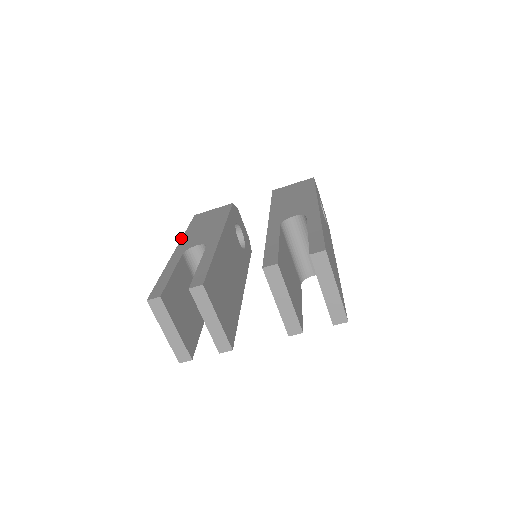
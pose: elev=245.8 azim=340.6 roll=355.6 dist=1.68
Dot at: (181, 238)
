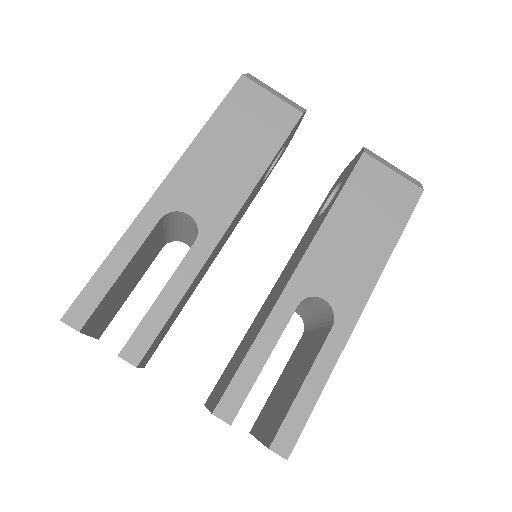
Dot at: occluded
